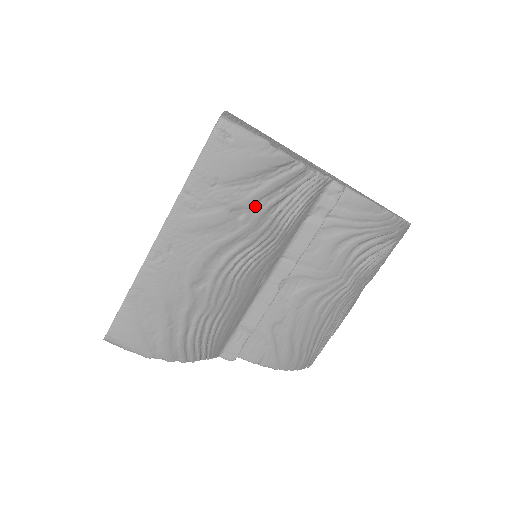
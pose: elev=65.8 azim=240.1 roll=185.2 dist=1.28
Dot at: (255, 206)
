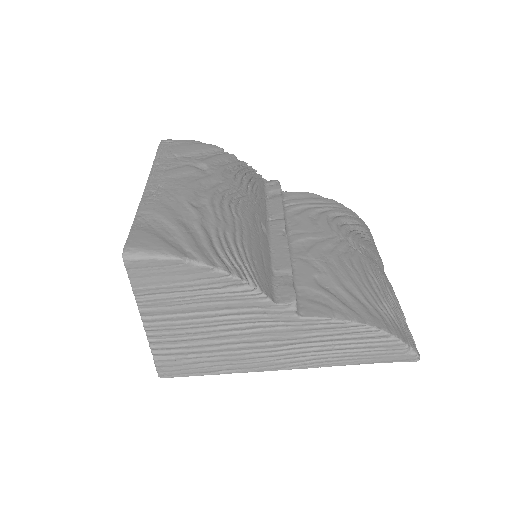
Dot at: (212, 166)
